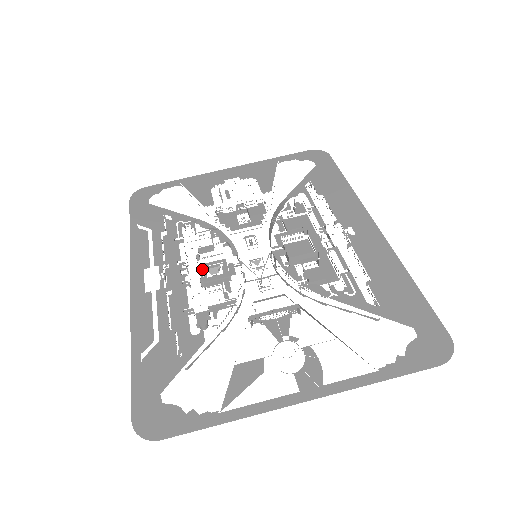
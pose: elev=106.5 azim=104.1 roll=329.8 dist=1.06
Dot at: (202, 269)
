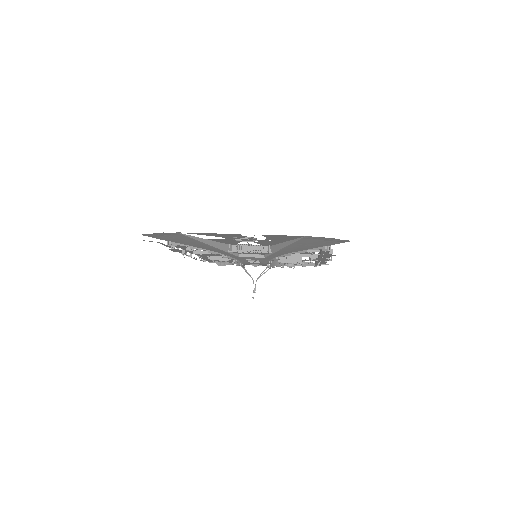
Dot at: (214, 261)
